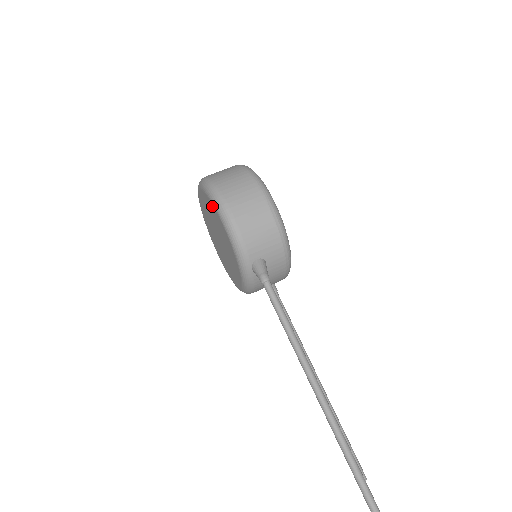
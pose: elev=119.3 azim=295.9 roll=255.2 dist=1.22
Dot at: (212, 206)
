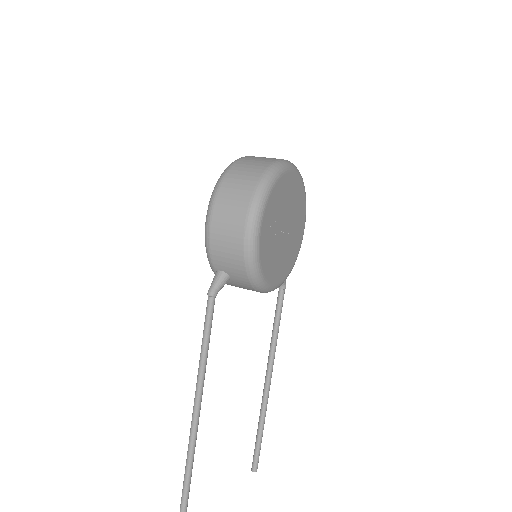
Dot at: occluded
